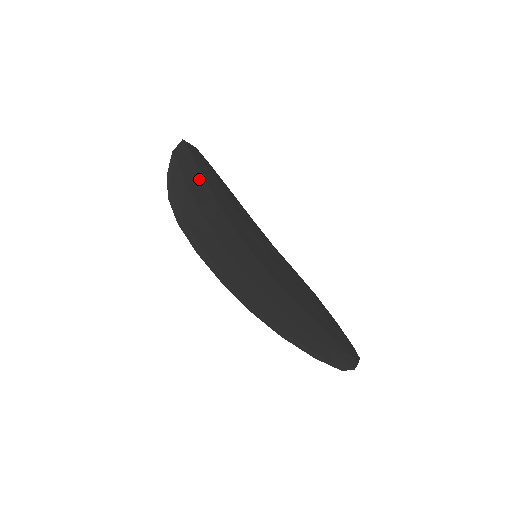
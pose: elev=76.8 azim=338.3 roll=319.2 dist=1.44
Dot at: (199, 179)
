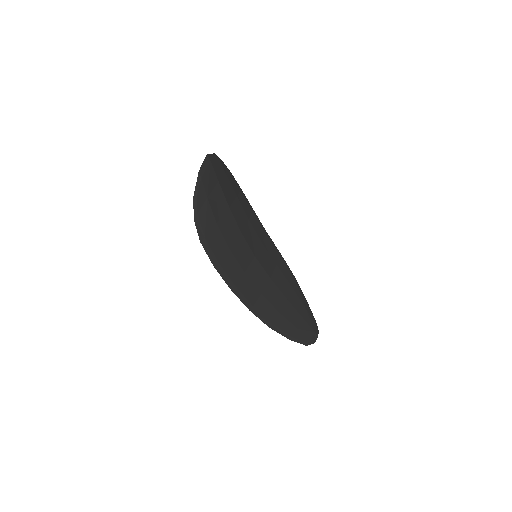
Dot at: (218, 192)
